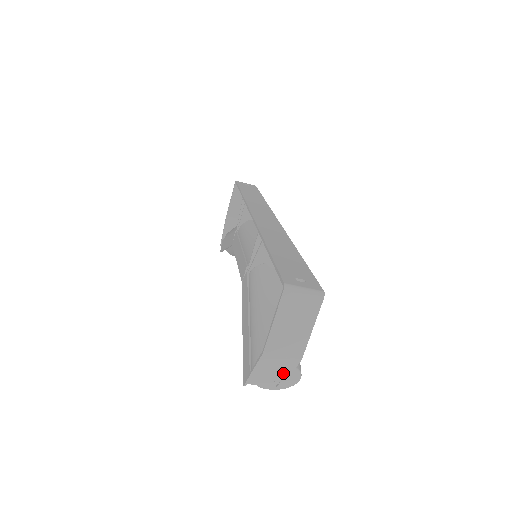
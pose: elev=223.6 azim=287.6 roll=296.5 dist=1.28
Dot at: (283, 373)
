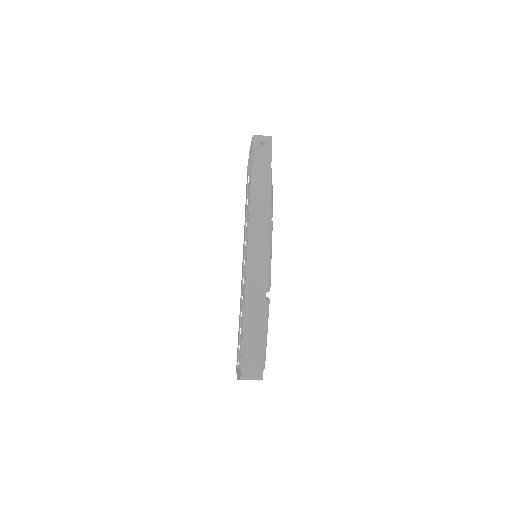
Dot at: occluded
